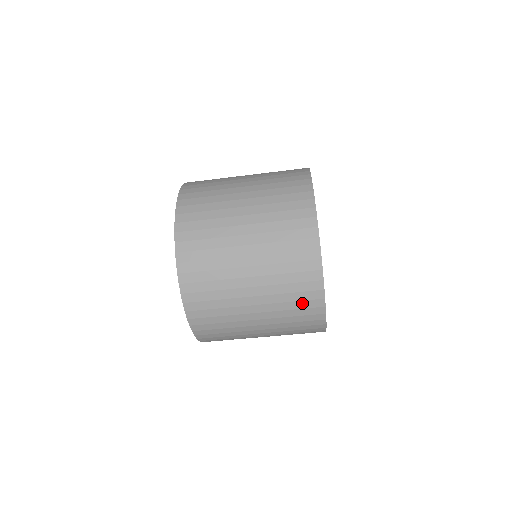
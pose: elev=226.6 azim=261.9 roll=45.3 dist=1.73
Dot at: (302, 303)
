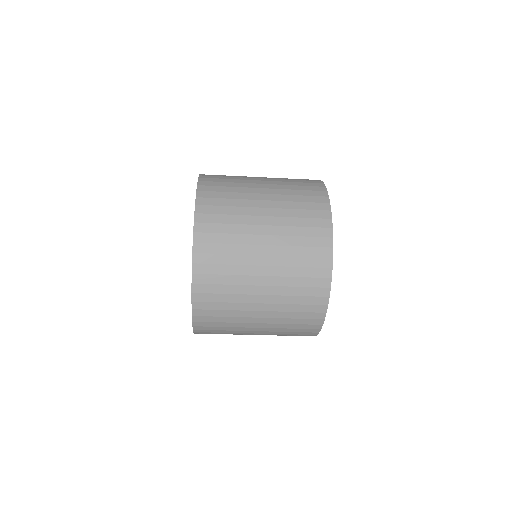
Dot at: (310, 270)
